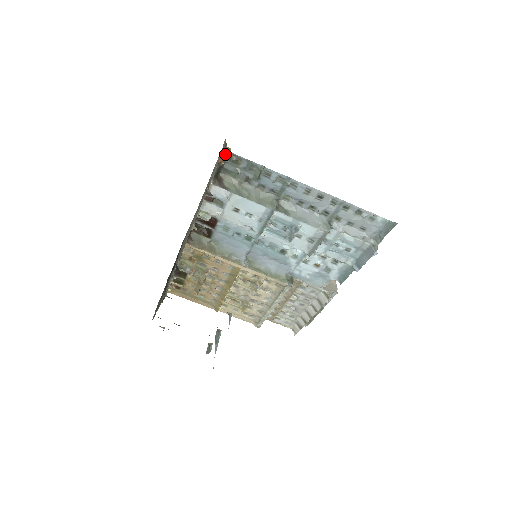
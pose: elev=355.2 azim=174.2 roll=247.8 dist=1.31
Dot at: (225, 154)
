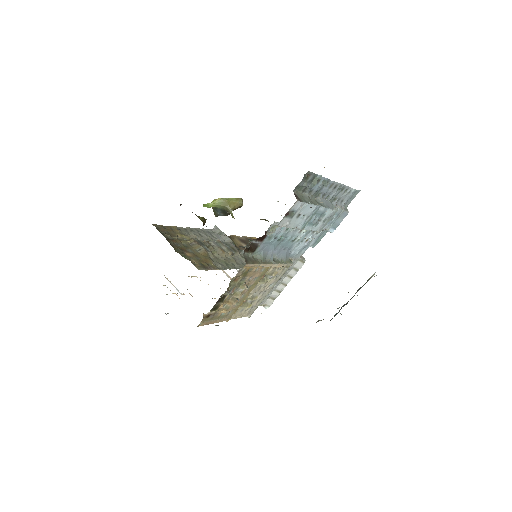
Dot at: occluded
